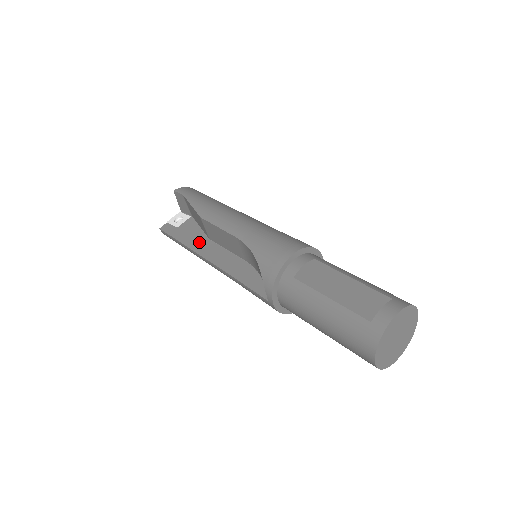
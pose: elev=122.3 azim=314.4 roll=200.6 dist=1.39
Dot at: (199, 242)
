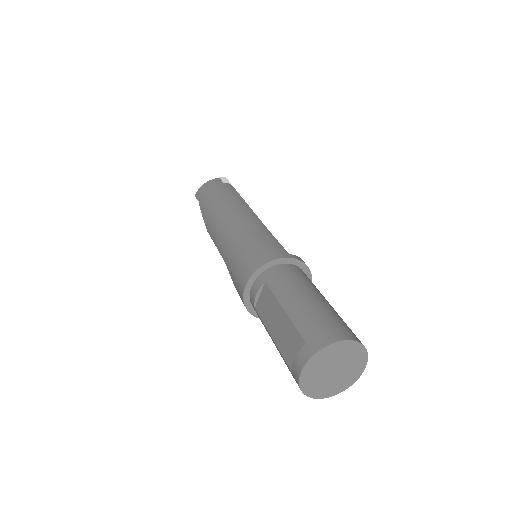
Dot at: occluded
